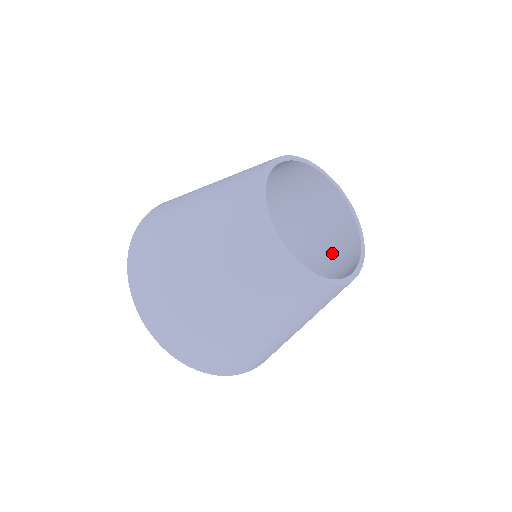
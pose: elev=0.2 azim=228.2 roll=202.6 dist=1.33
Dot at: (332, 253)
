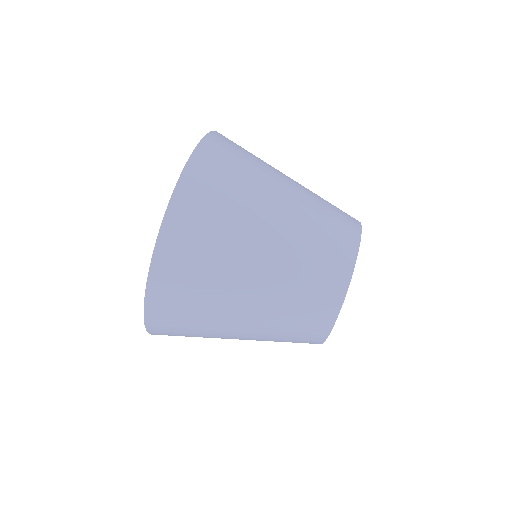
Dot at: occluded
